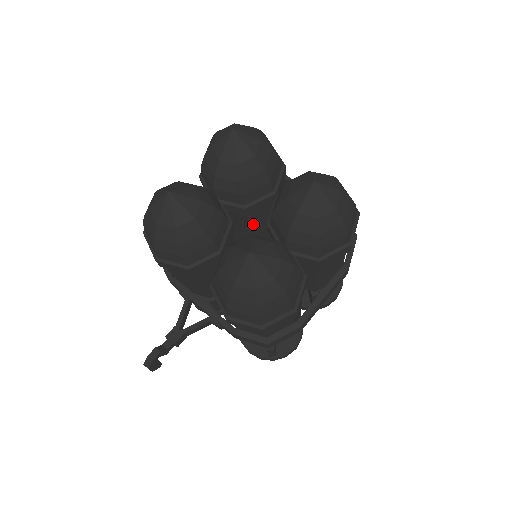
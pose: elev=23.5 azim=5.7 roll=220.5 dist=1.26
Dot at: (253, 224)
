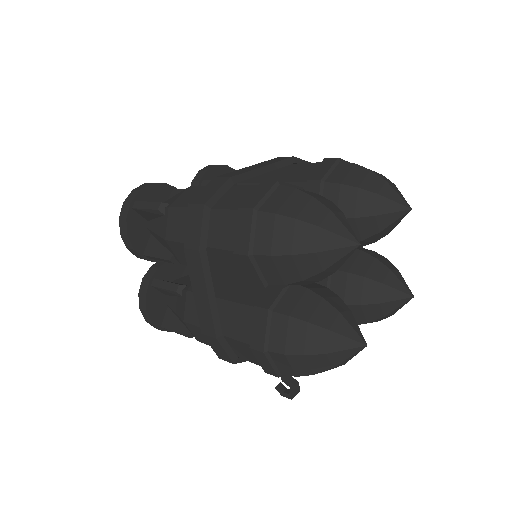
Dot at: occluded
